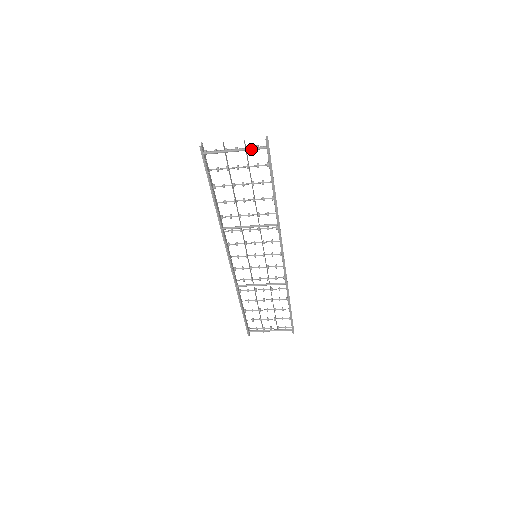
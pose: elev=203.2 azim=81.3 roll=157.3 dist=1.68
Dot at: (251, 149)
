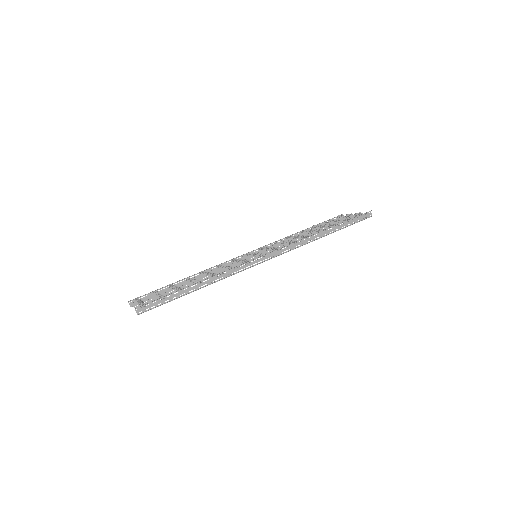
Dot at: occluded
